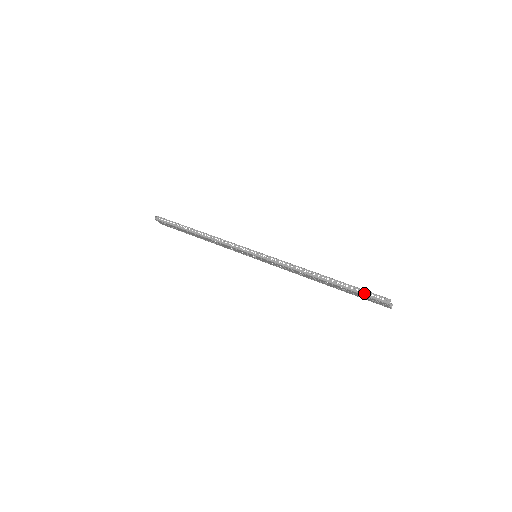
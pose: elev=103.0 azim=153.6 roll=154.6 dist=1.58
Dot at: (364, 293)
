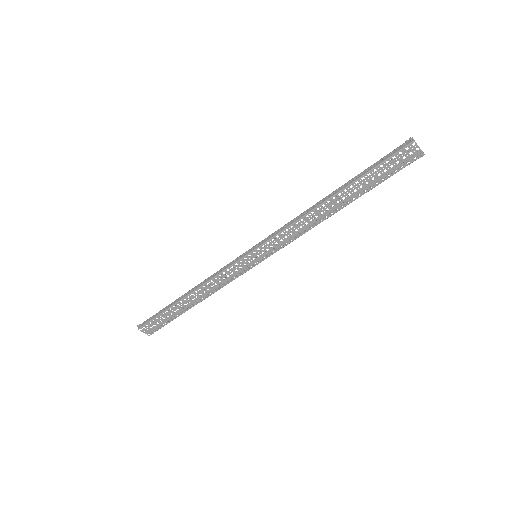
Dot at: (381, 160)
